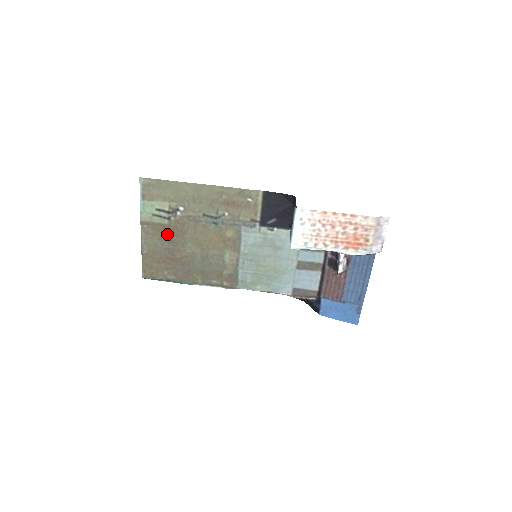
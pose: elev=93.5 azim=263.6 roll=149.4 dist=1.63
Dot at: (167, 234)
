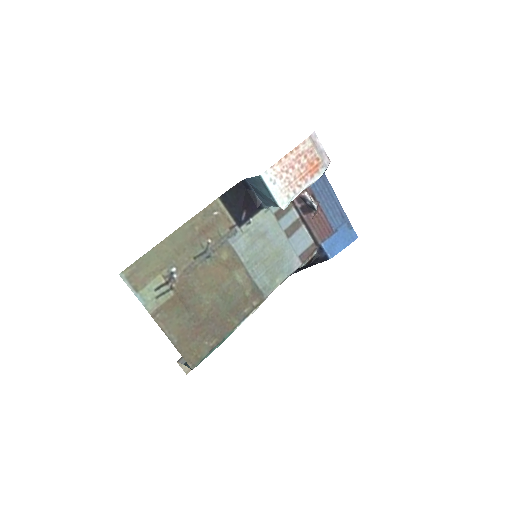
Dot at: (180, 305)
